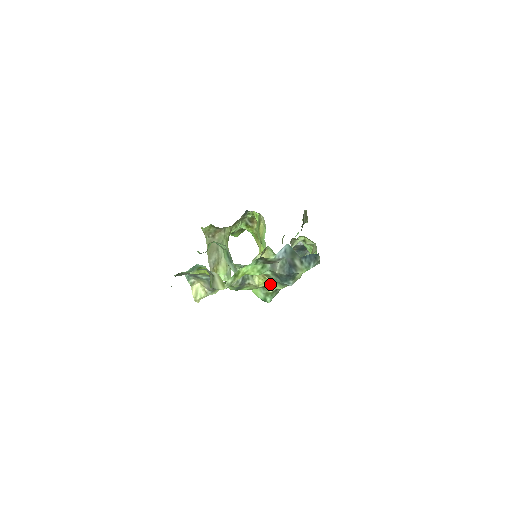
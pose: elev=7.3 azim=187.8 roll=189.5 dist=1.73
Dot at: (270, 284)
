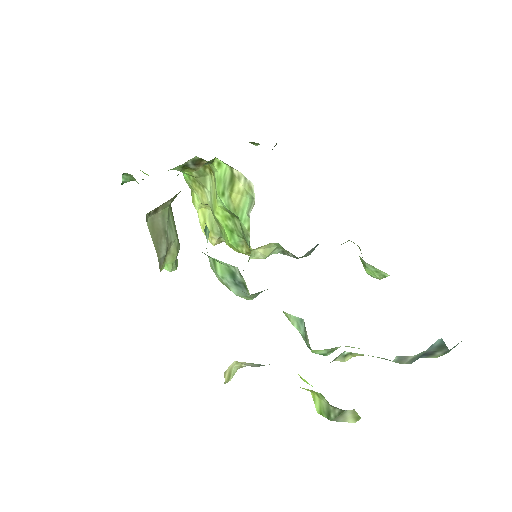
Dot at: (348, 346)
